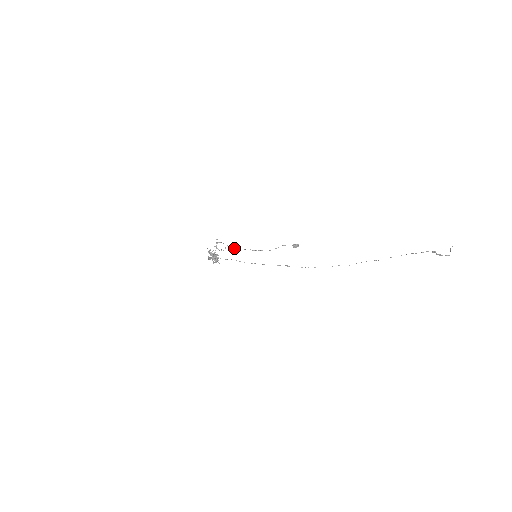
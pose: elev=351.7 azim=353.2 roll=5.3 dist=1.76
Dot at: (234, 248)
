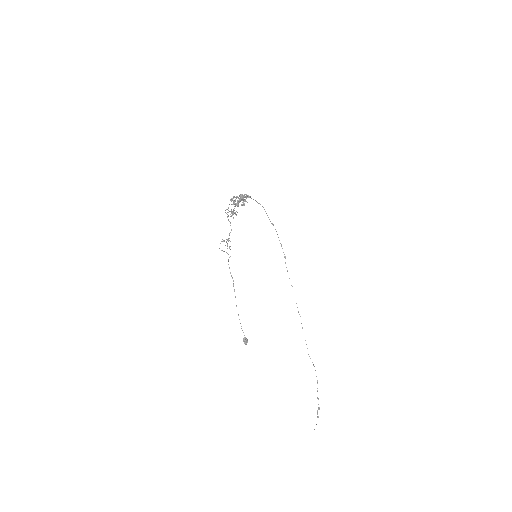
Dot at: (228, 264)
